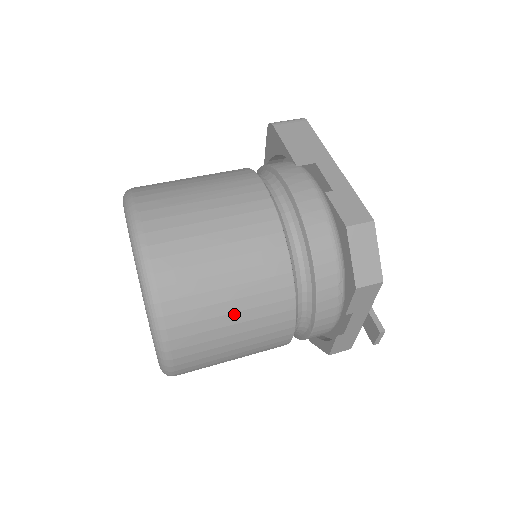
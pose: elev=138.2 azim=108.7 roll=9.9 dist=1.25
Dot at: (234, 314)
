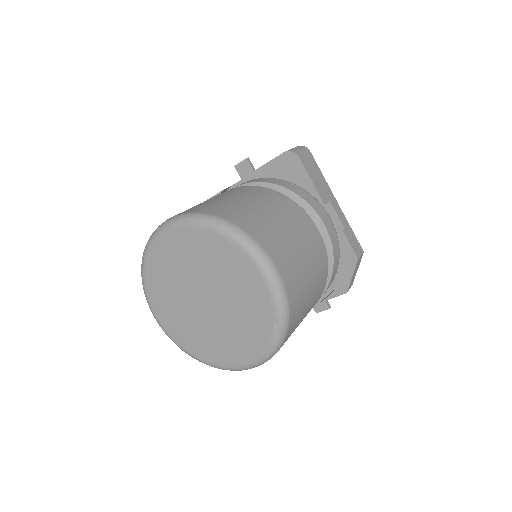
Dot at: occluded
